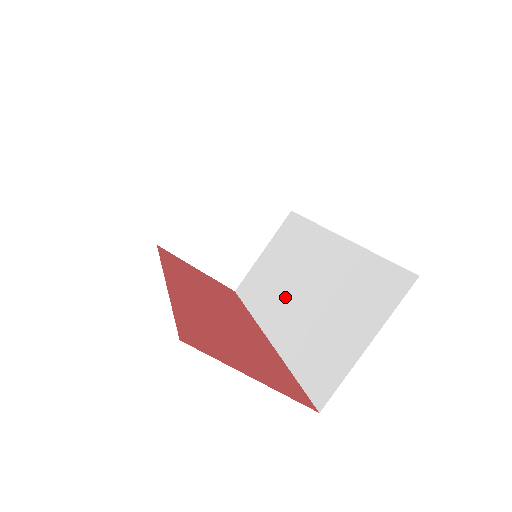
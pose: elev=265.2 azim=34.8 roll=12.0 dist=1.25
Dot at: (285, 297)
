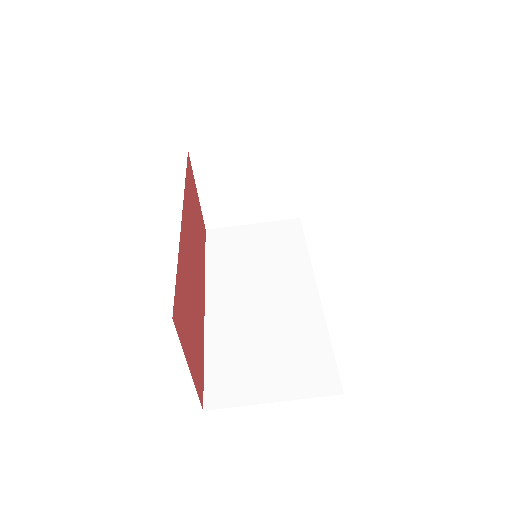
Dot at: (242, 289)
